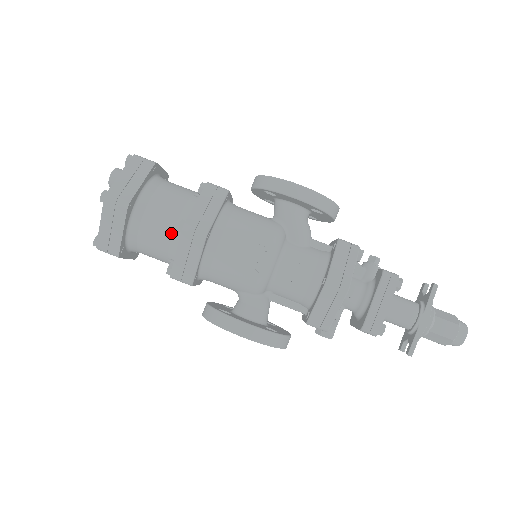
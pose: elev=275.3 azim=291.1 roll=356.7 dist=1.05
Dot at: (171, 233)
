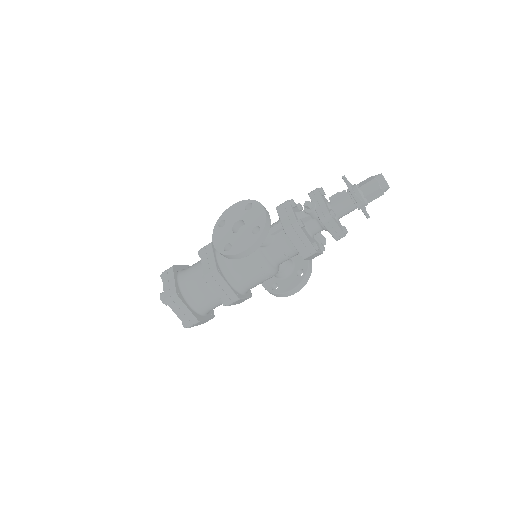
Dot at: occluded
